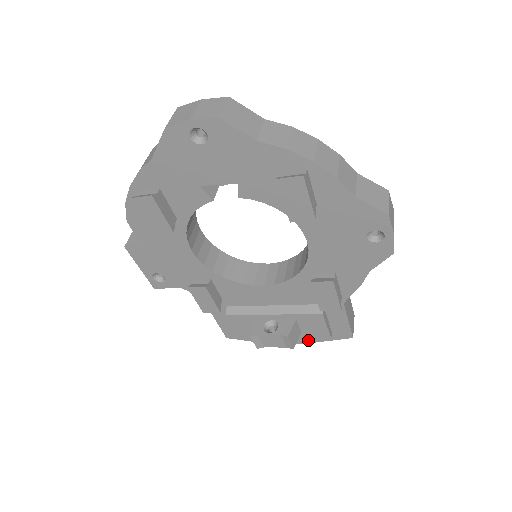
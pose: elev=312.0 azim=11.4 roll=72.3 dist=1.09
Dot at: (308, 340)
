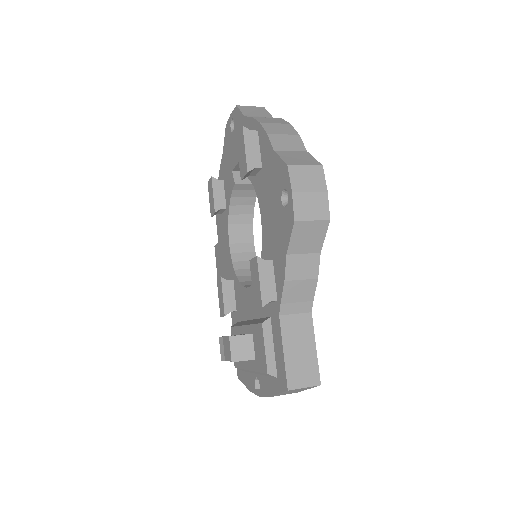
Dot at: (268, 390)
